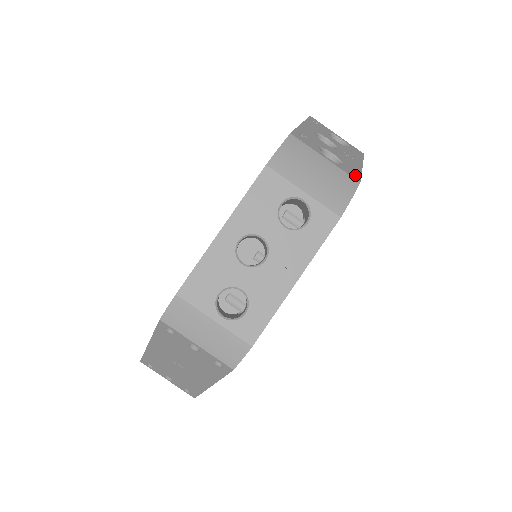
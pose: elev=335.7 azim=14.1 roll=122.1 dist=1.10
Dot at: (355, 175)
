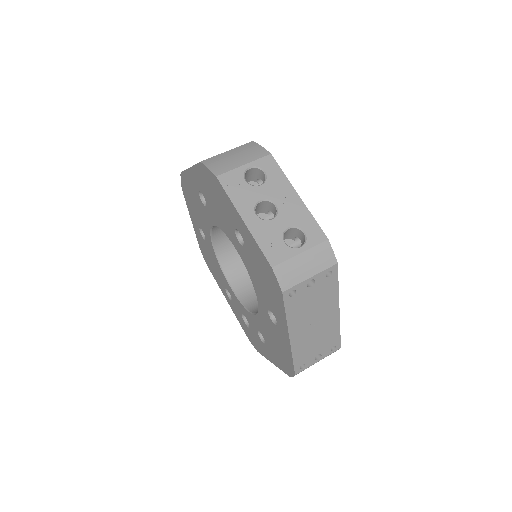
Dot at: occluded
